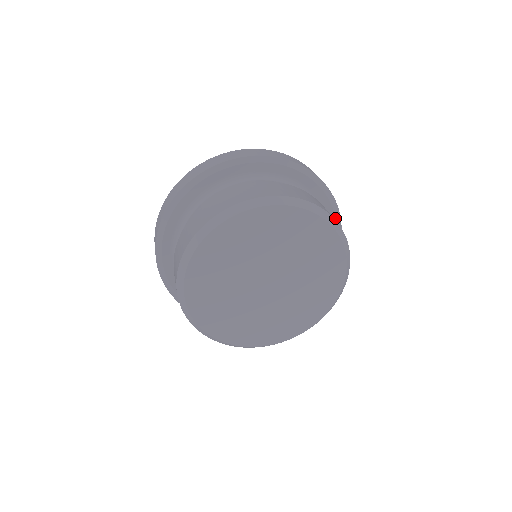
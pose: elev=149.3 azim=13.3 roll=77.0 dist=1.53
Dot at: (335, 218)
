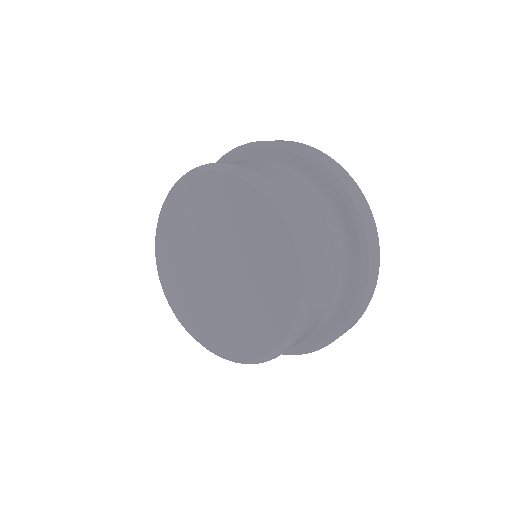
Dot at: (356, 229)
